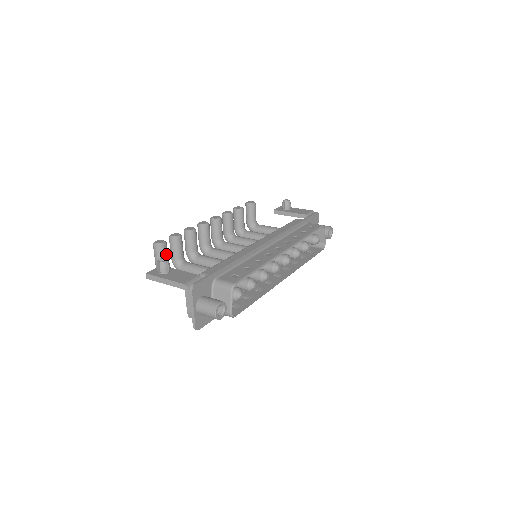
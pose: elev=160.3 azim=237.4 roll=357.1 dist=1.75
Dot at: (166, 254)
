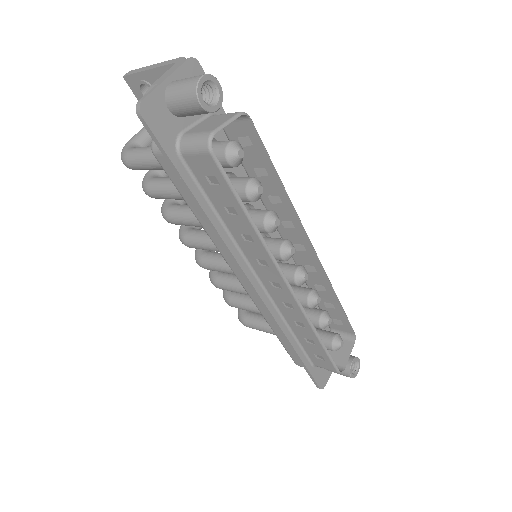
Dot at: occluded
